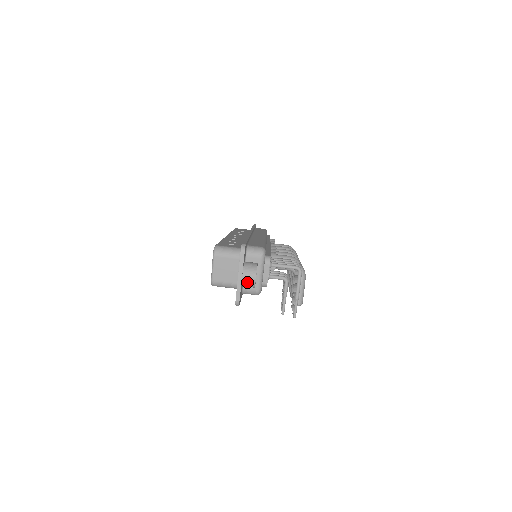
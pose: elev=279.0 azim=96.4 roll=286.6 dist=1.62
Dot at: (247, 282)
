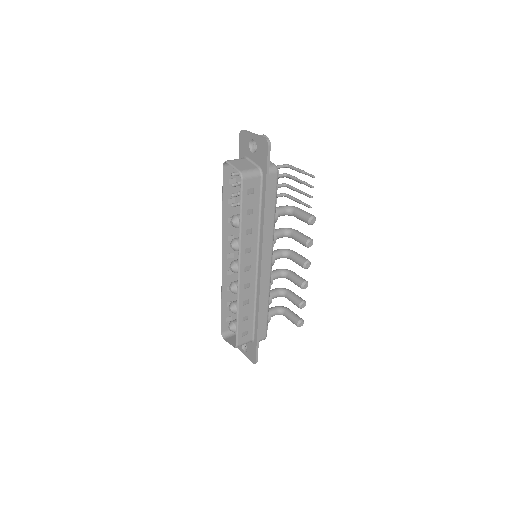
Dot at: occluded
